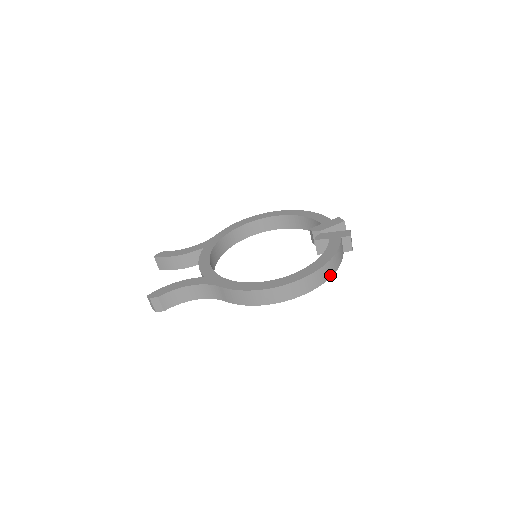
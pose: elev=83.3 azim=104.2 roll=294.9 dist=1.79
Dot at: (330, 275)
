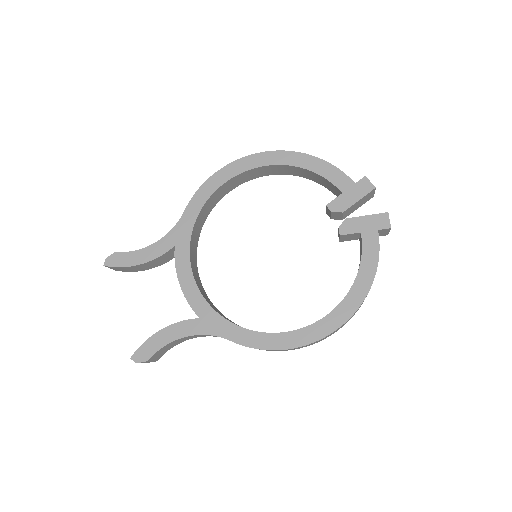
Dot at: occluded
